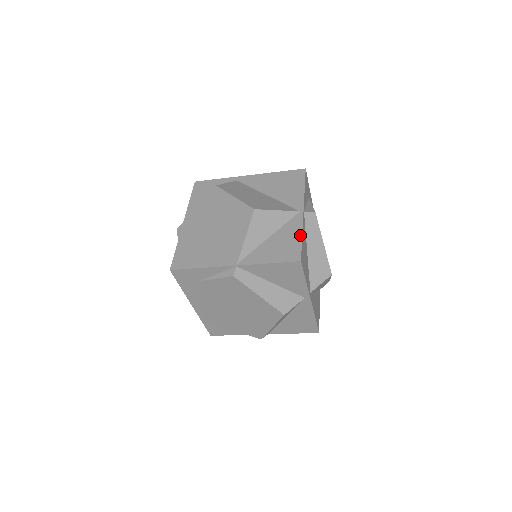
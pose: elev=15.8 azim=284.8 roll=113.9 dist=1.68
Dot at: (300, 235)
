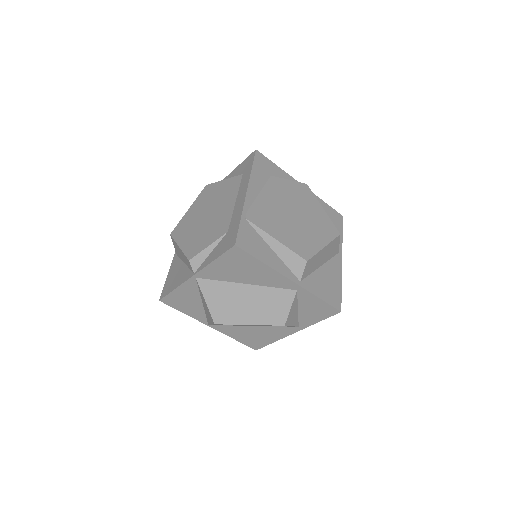
Dot at: occluded
